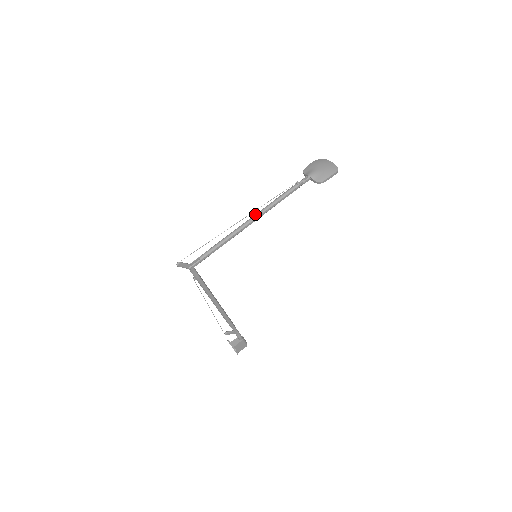
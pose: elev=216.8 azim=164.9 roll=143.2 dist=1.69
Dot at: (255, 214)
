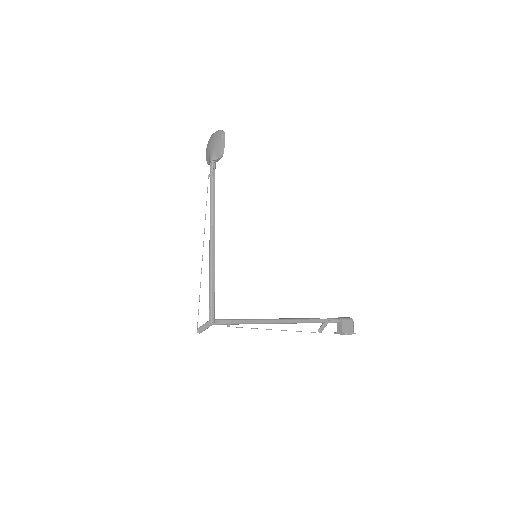
Dot at: occluded
